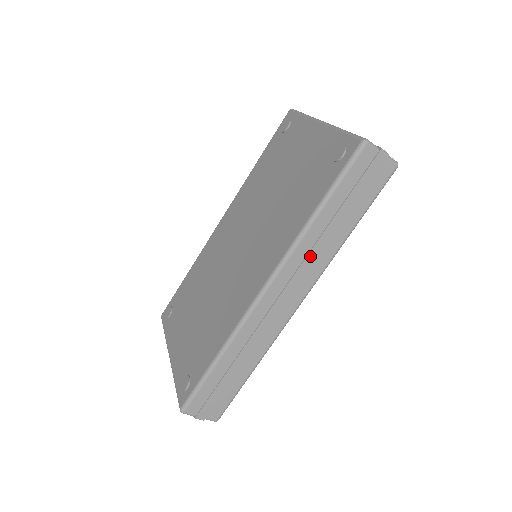
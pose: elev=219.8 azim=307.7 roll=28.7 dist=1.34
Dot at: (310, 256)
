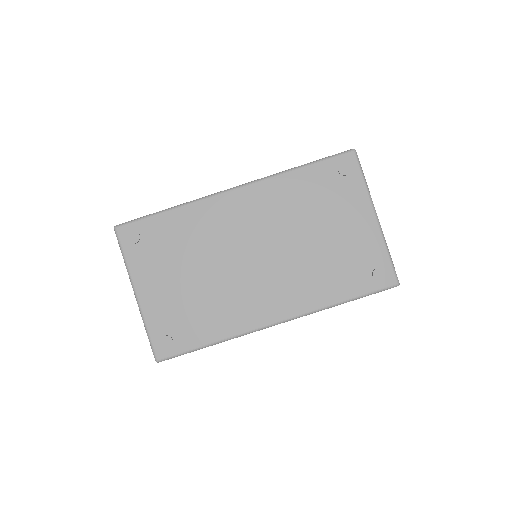
Dot at: occluded
